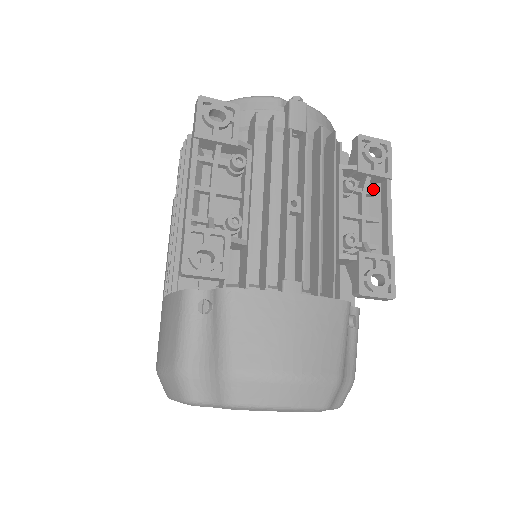
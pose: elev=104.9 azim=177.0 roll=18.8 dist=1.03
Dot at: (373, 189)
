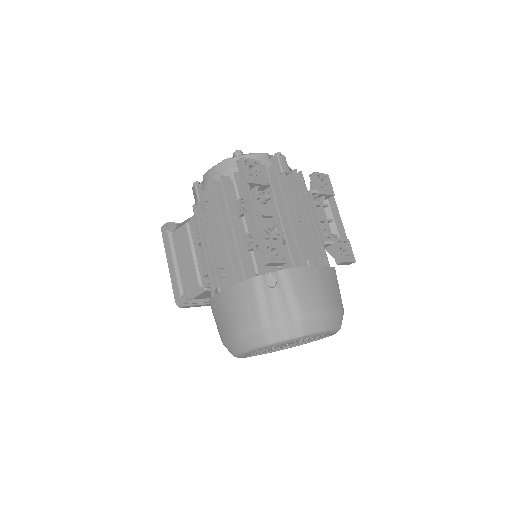
Dot at: (324, 203)
